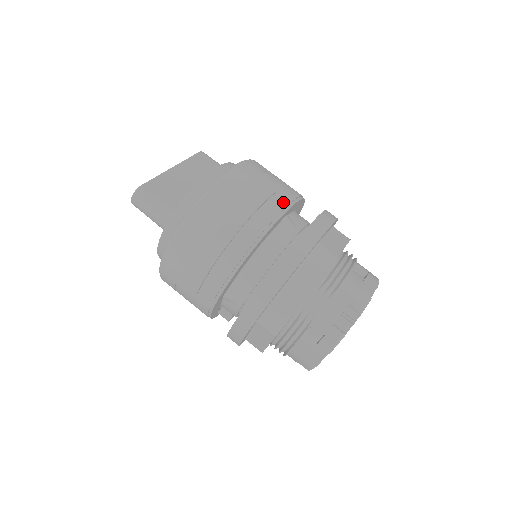
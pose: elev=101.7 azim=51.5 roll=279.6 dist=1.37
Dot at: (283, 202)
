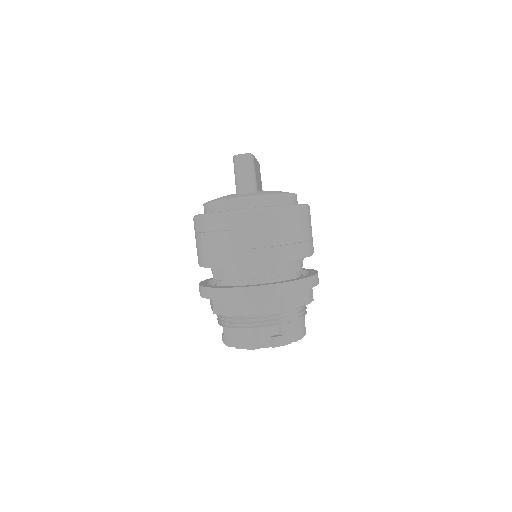
Dot at: occluded
